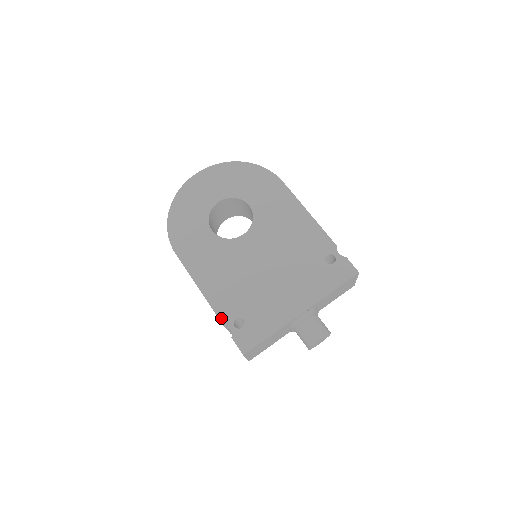
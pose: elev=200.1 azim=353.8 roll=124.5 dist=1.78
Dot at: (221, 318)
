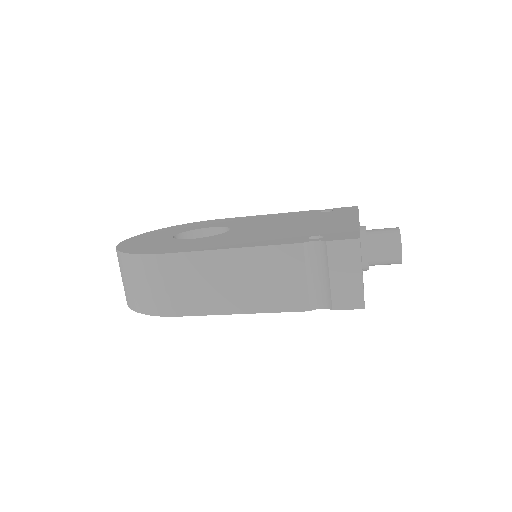
Dot at: (292, 243)
